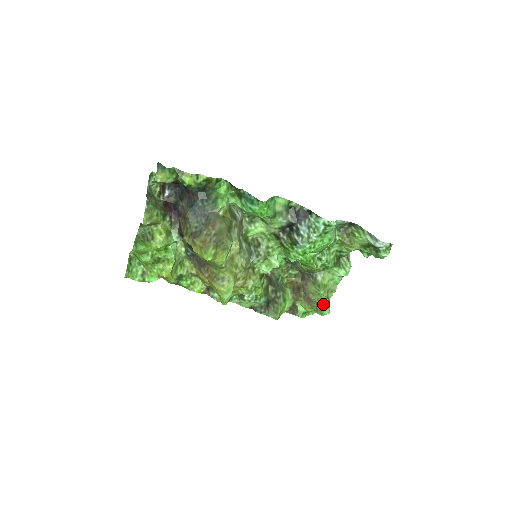
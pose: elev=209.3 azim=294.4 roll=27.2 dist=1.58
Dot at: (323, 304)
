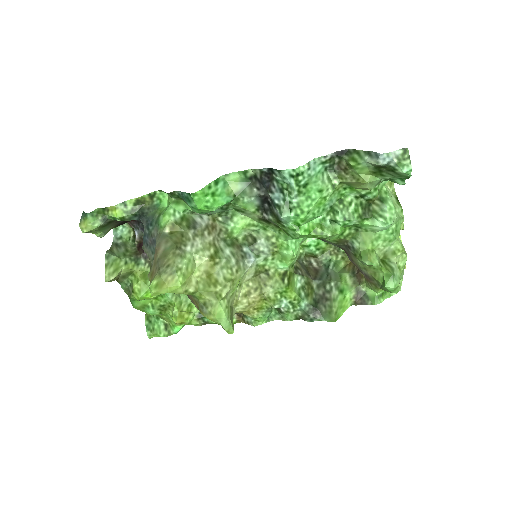
Dot at: (382, 277)
